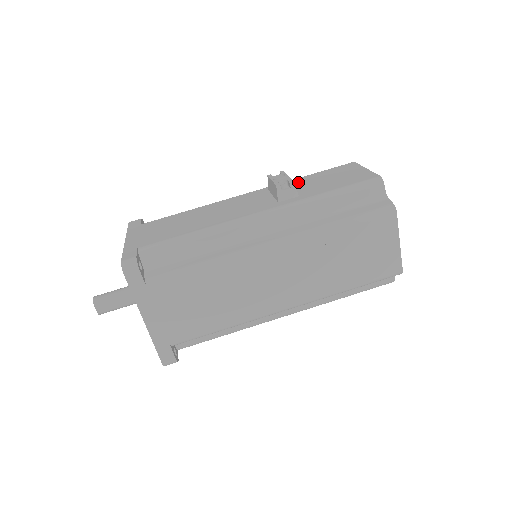
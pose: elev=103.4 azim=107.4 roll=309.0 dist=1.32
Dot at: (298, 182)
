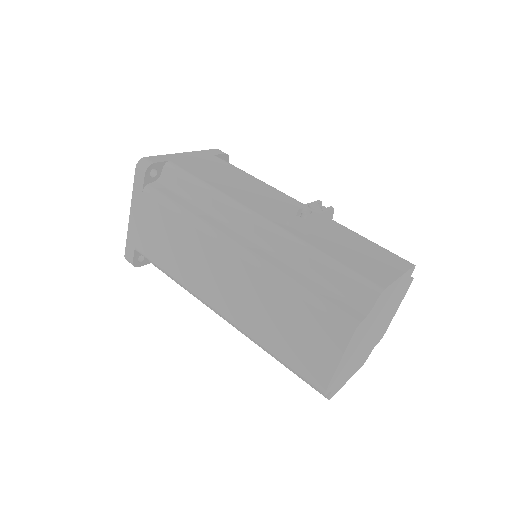
Dot at: (340, 230)
